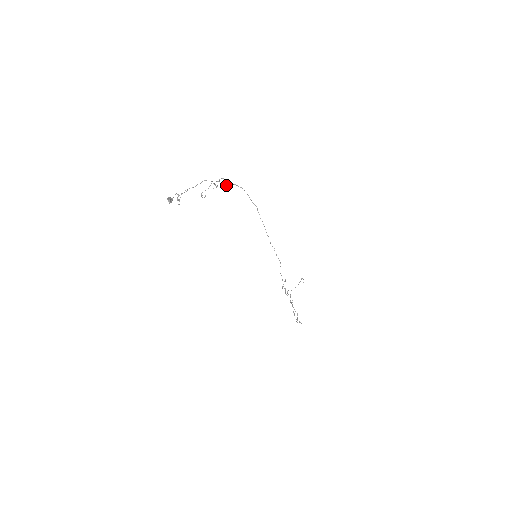
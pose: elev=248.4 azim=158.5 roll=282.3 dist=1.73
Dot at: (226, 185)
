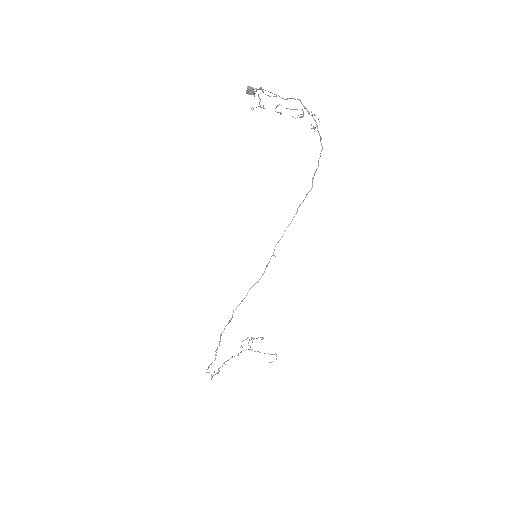
Dot at: occluded
